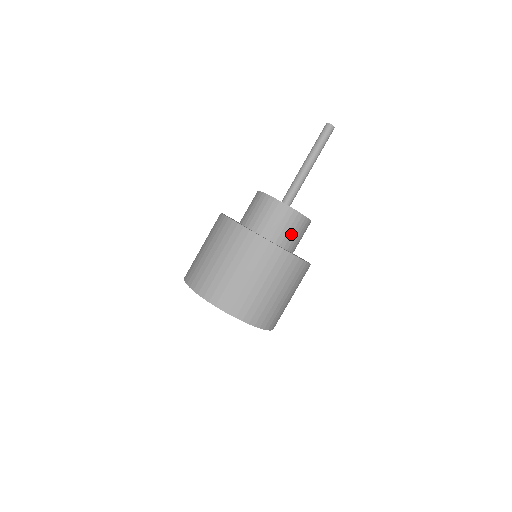
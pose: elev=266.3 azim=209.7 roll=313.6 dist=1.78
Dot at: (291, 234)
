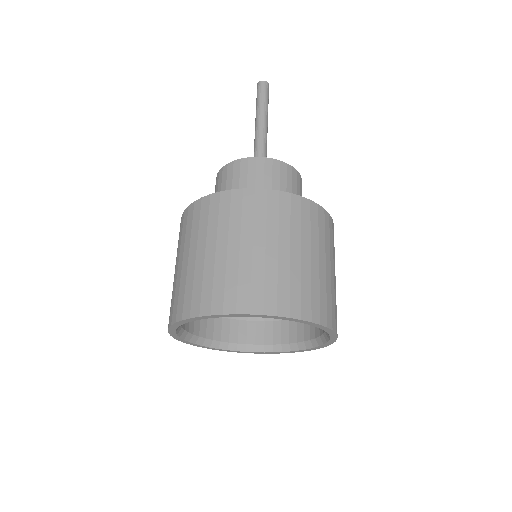
Dot at: occluded
